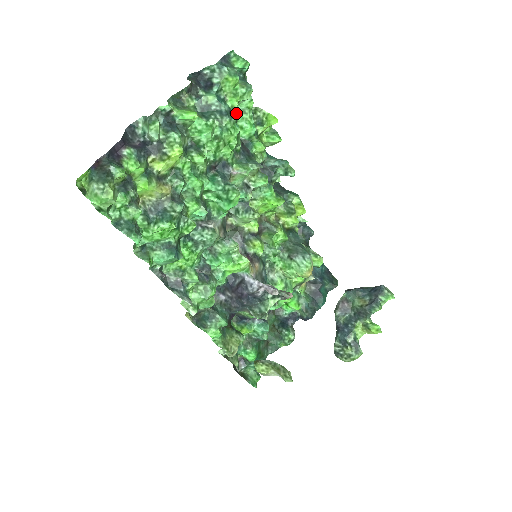
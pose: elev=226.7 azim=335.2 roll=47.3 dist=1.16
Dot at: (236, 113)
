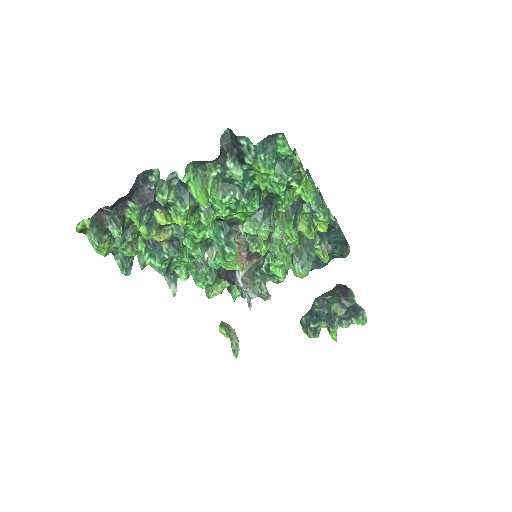
Dot at: occluded
